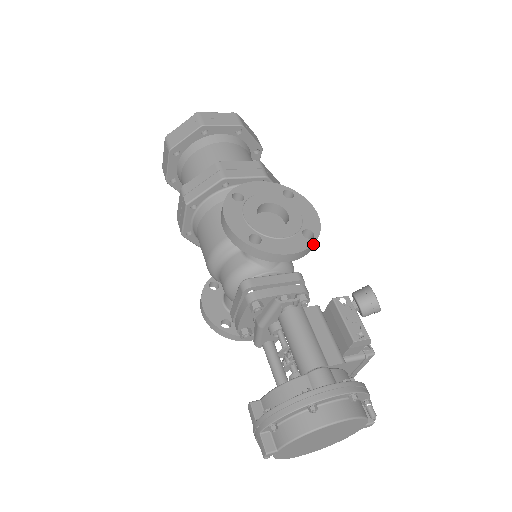
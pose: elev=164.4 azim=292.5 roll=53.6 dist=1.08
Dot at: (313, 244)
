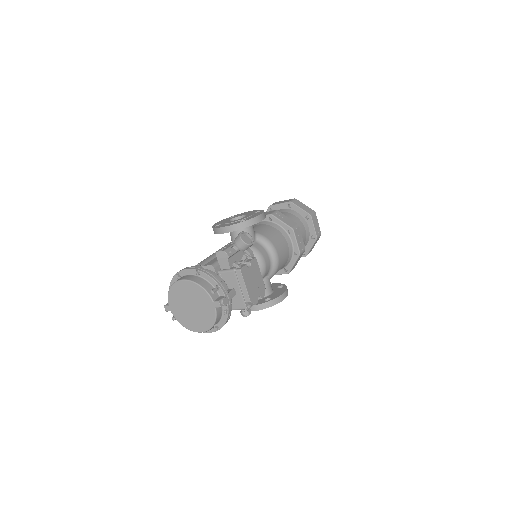
Dot at: (240, 223)
